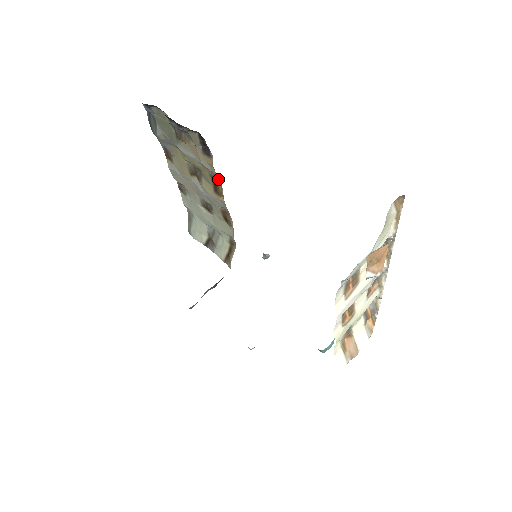
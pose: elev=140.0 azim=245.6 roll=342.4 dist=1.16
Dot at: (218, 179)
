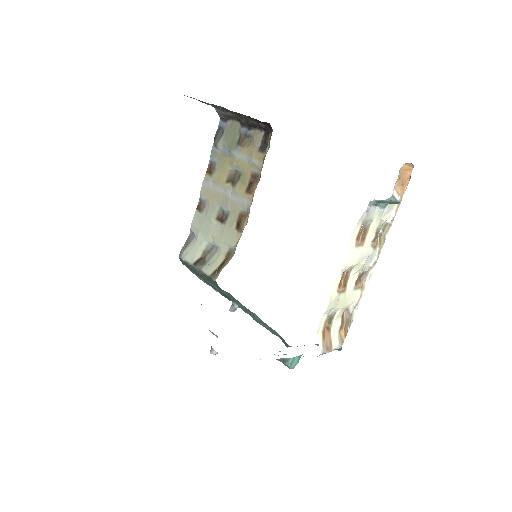
Dot at: (257, 177)
